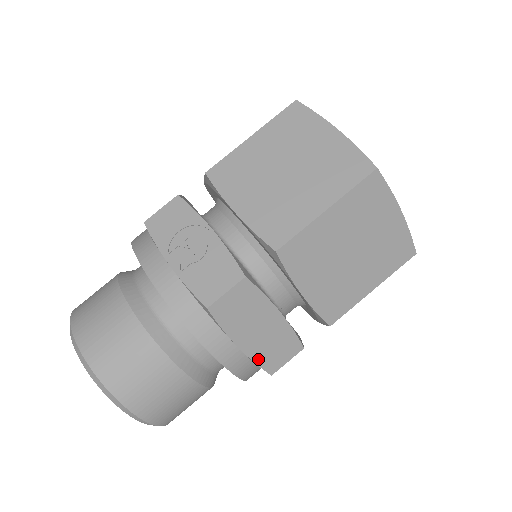
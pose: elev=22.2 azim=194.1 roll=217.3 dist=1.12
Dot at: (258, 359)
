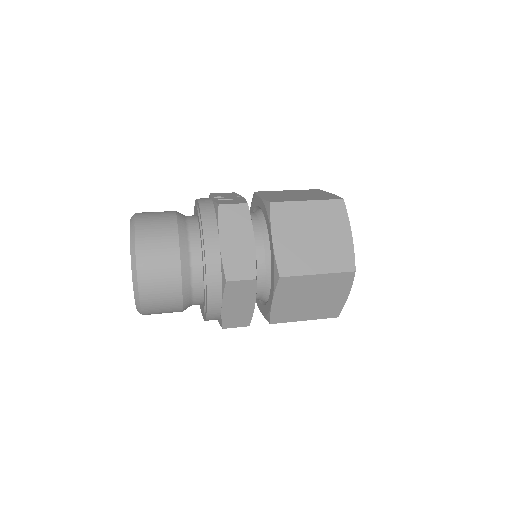
Dot at: (225, 261)
